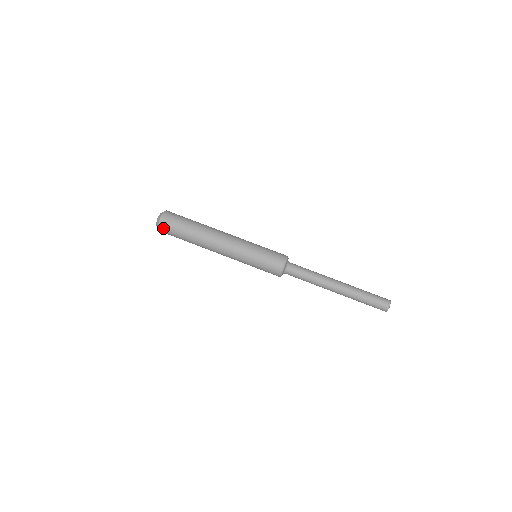
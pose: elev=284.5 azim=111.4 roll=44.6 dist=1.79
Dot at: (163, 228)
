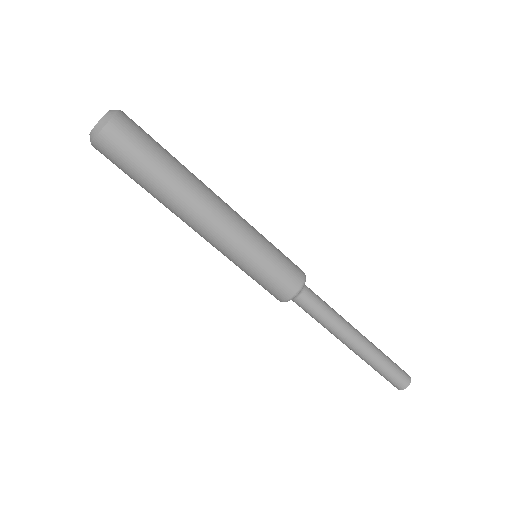
Dot at: (103, 149)
